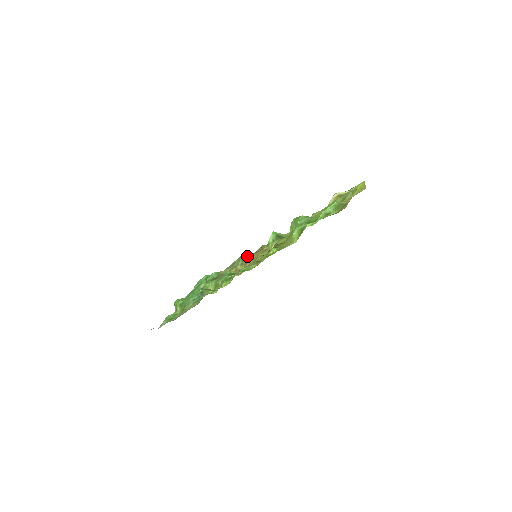
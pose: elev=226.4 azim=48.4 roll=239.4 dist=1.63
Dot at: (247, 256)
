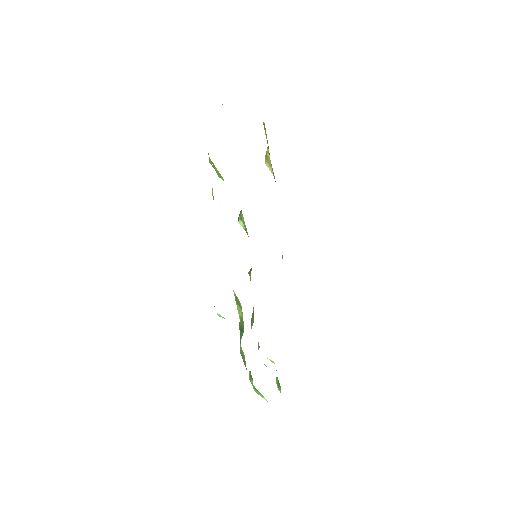
Dot at: occluded
